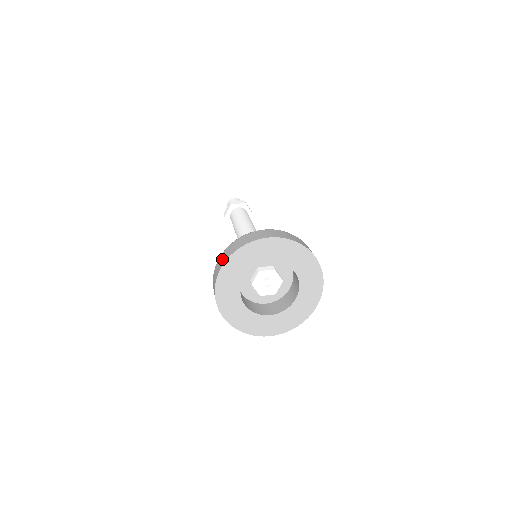
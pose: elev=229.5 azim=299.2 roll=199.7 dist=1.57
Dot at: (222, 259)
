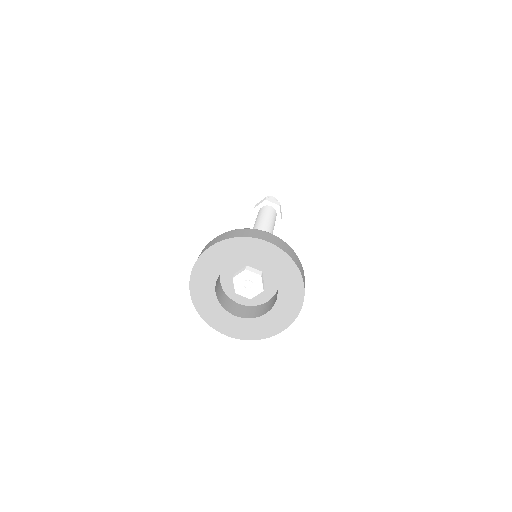
Dot at: occluded
